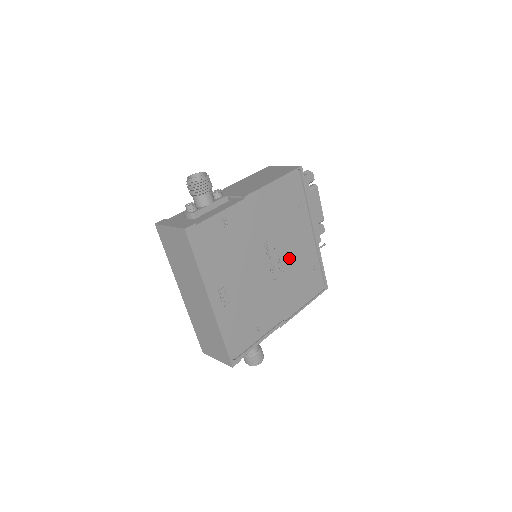
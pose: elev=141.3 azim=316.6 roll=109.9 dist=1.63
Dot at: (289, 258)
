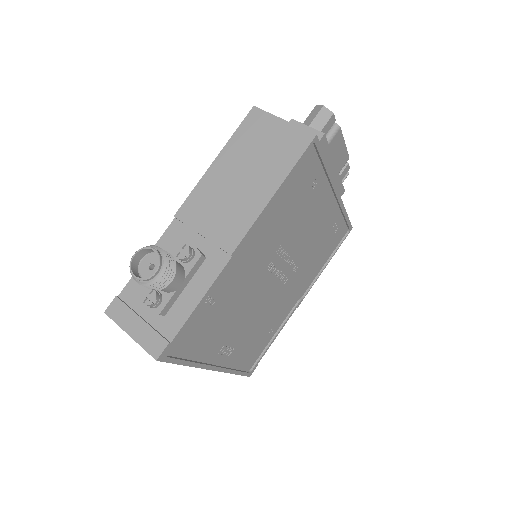
Dot at: (303, 247)
